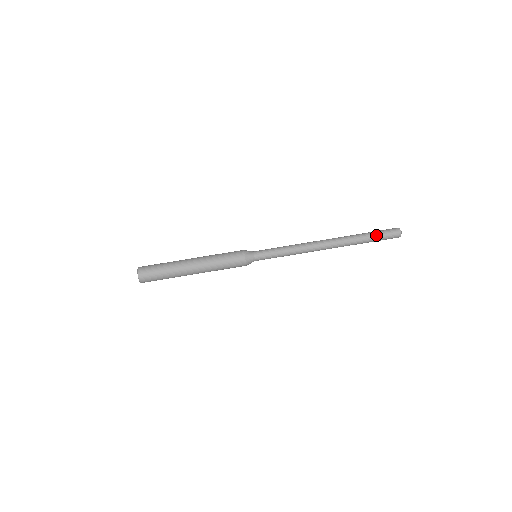
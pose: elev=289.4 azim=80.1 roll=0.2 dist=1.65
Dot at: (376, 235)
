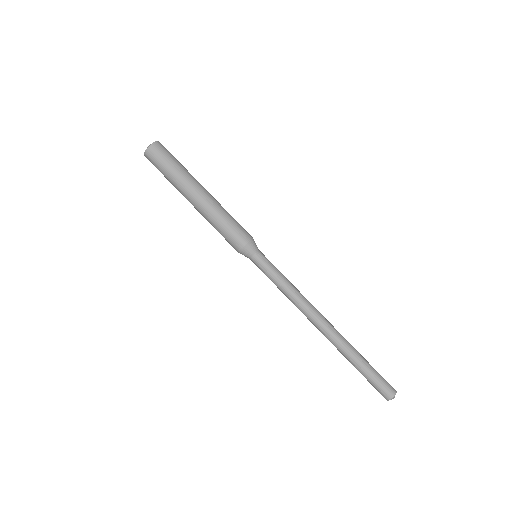
Dot at: (372, 369)
